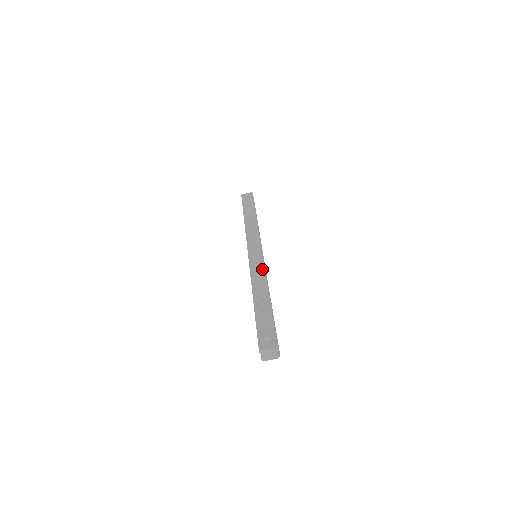
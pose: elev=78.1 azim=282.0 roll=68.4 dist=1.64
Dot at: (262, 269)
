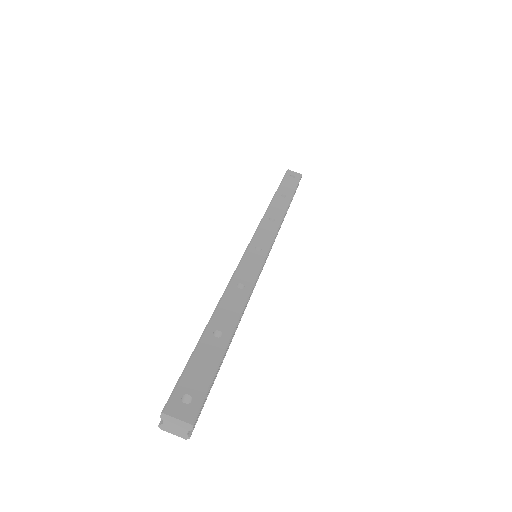
Dot at: (251, 280)
